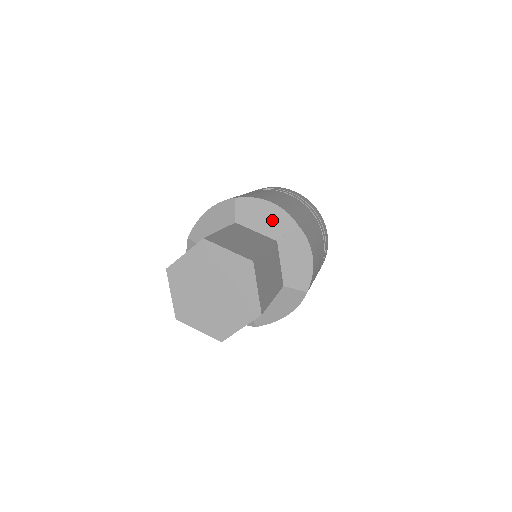
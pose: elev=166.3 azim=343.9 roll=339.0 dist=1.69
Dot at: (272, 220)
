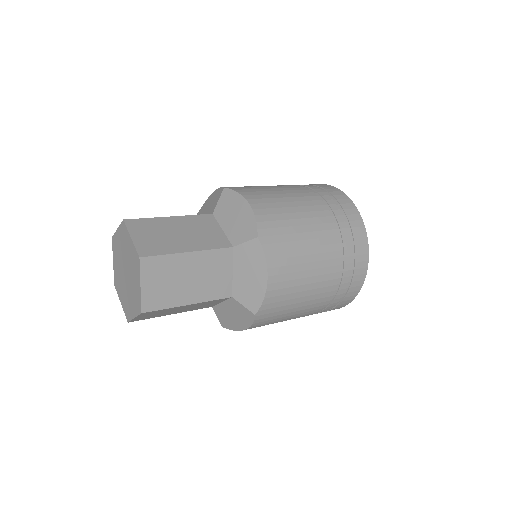
Dot at: (240, 222)
